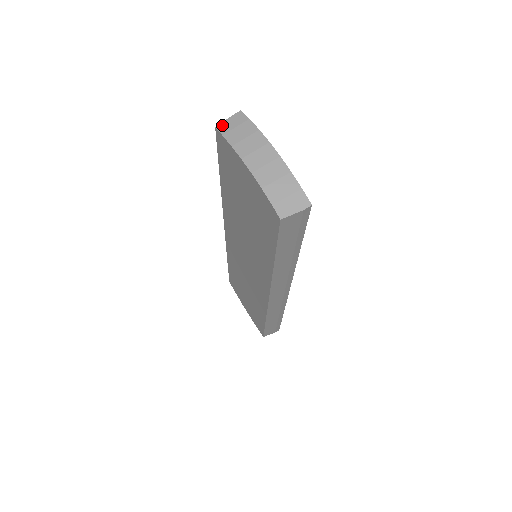
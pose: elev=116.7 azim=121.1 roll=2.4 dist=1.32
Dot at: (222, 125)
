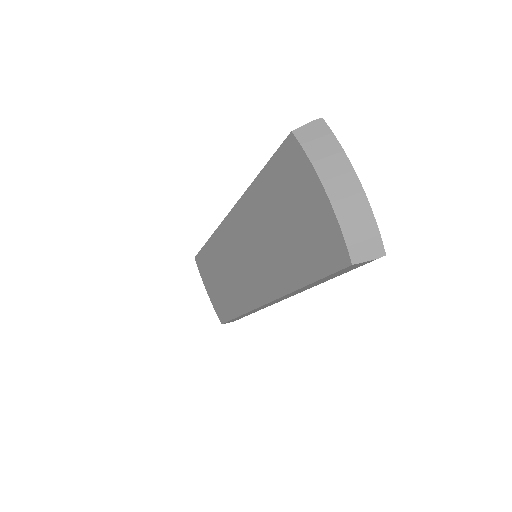
Dot at: (300, 130)
